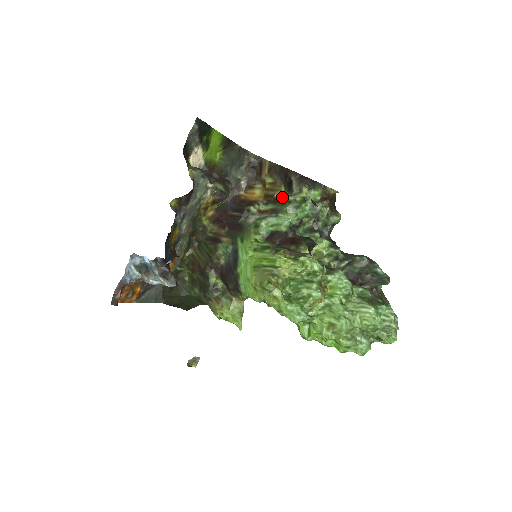
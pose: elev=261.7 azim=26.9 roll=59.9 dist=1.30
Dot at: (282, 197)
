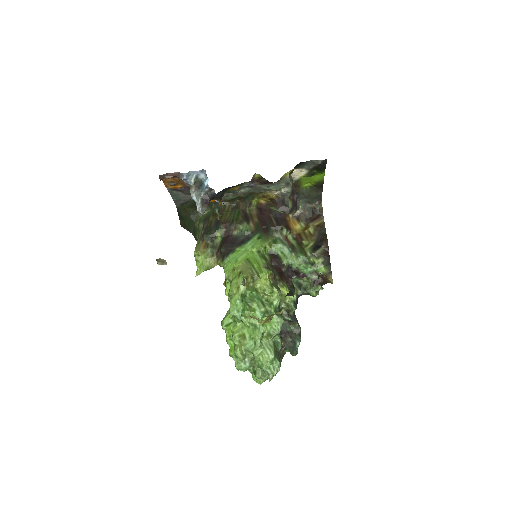
Dot at: (306, 247)
